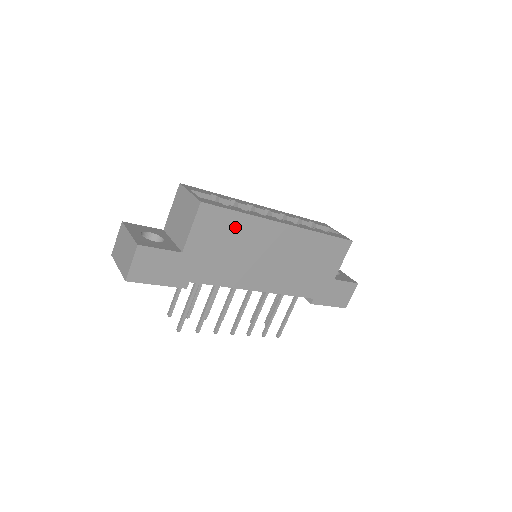
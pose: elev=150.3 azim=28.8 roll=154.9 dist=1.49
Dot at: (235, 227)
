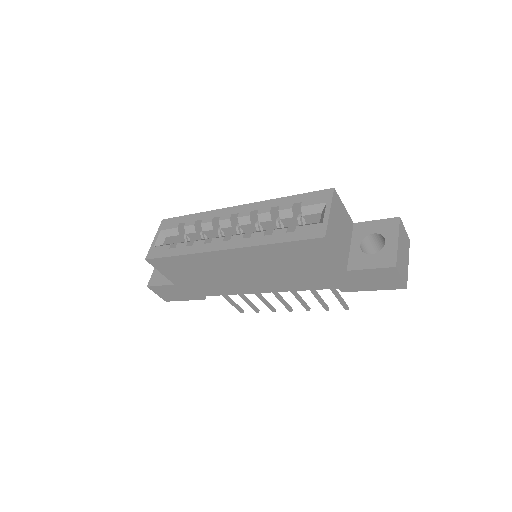
Dot at: (186, 264)
